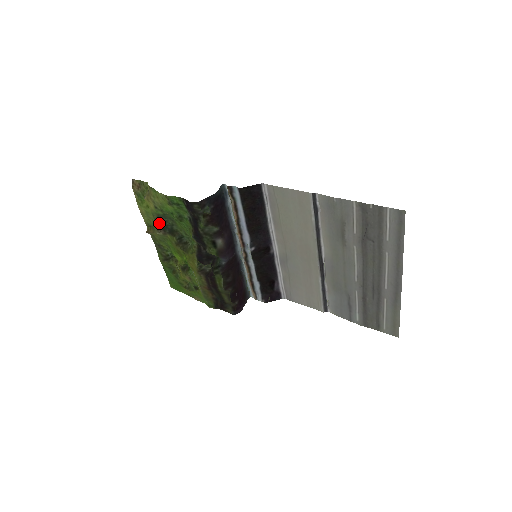
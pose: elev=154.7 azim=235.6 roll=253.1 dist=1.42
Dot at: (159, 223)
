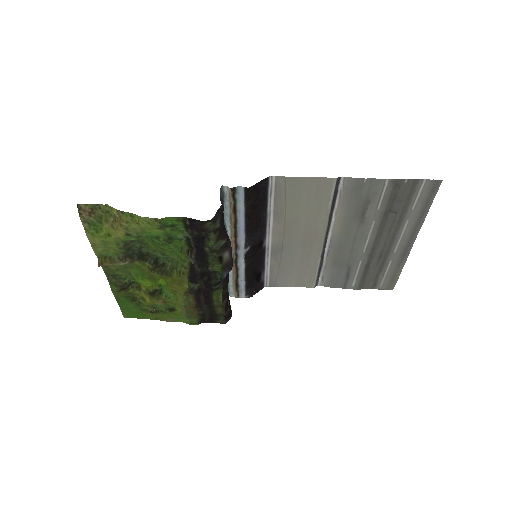
Dot at: (124, 251)
